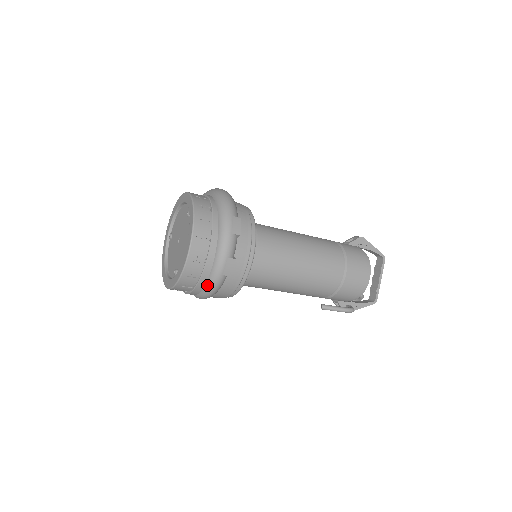
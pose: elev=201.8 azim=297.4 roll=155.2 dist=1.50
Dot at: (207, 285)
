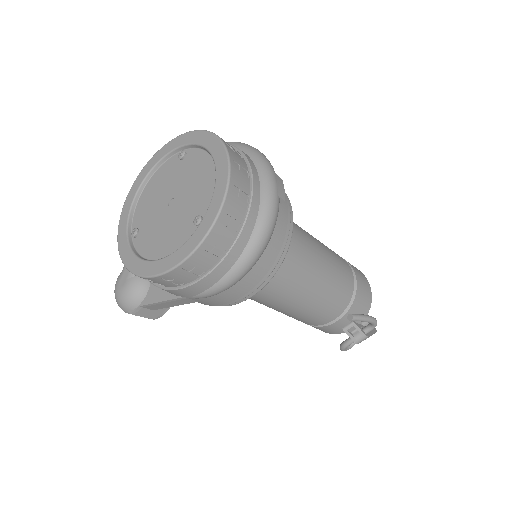
Dot at: (261, 217)
